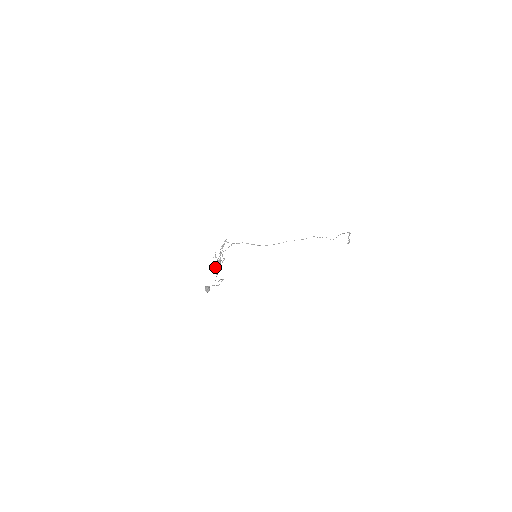
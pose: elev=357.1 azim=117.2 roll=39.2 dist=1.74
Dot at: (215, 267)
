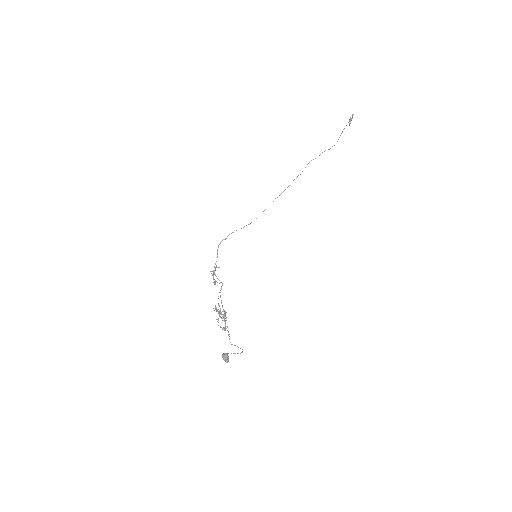
Dot at: occluded
